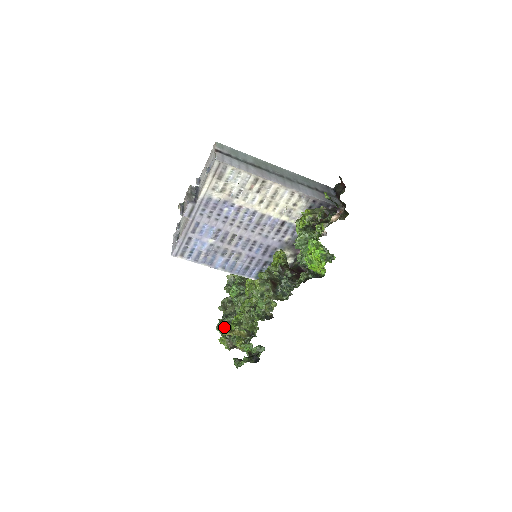
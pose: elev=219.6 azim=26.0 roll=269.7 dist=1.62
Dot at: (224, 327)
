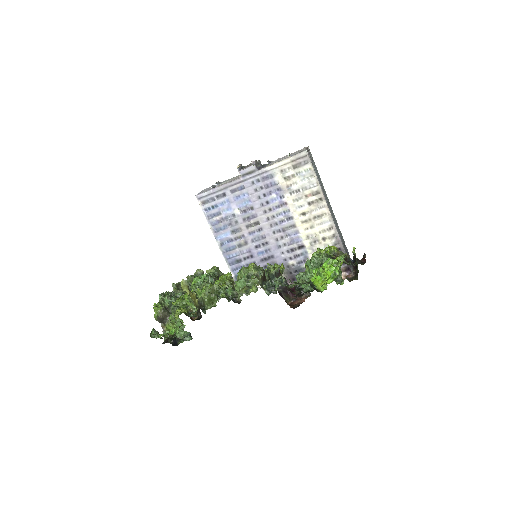
Dot at: (169, 297)
